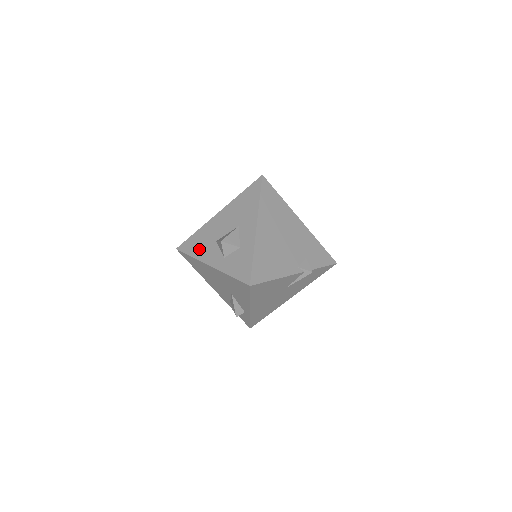
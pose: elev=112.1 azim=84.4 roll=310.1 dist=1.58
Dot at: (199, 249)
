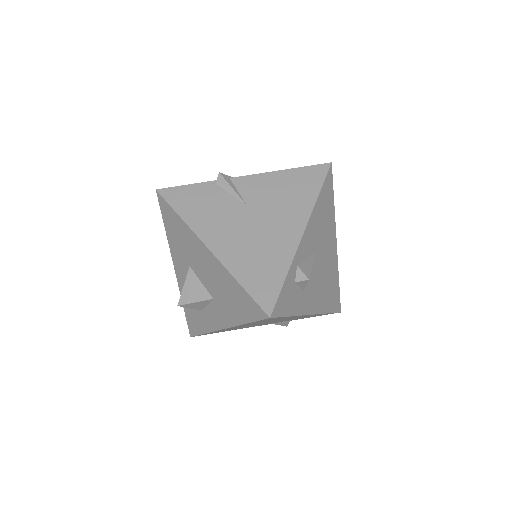
Dot at: (173, 240)
